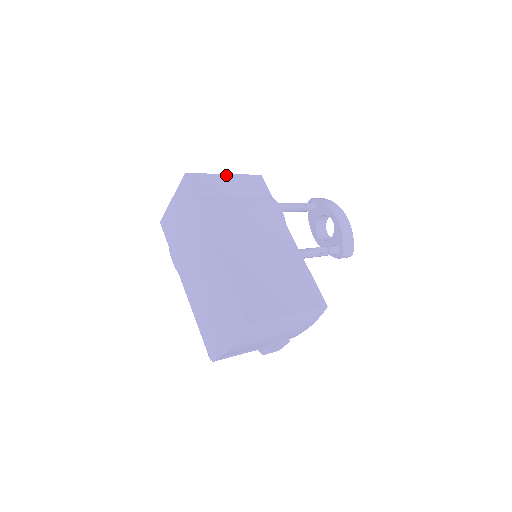
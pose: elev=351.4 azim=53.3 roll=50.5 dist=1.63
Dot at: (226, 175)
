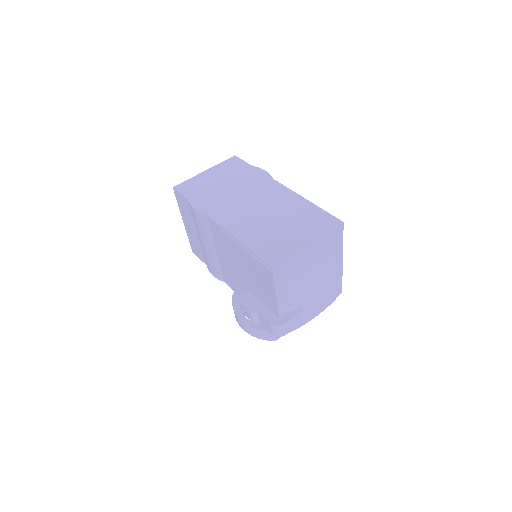
Dot at: occluded
